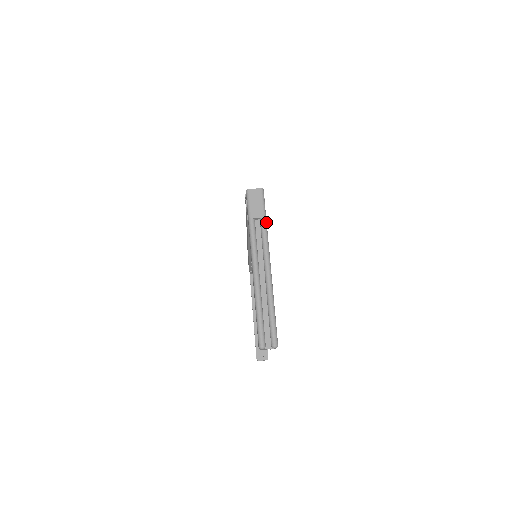
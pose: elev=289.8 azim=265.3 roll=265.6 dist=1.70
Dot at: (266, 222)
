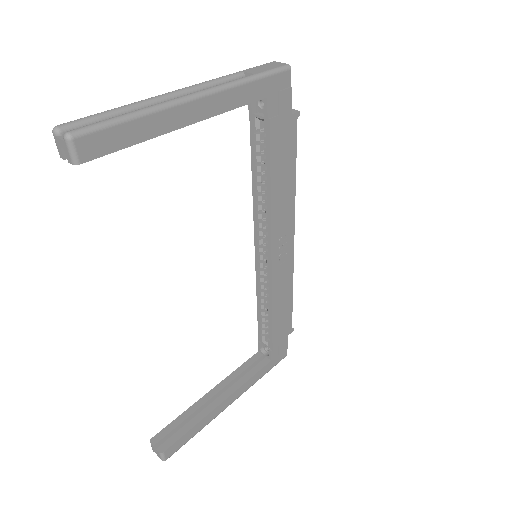
Dot at: (253, 79)
